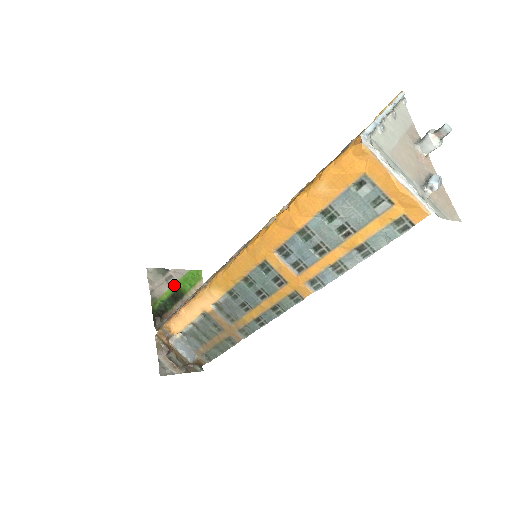
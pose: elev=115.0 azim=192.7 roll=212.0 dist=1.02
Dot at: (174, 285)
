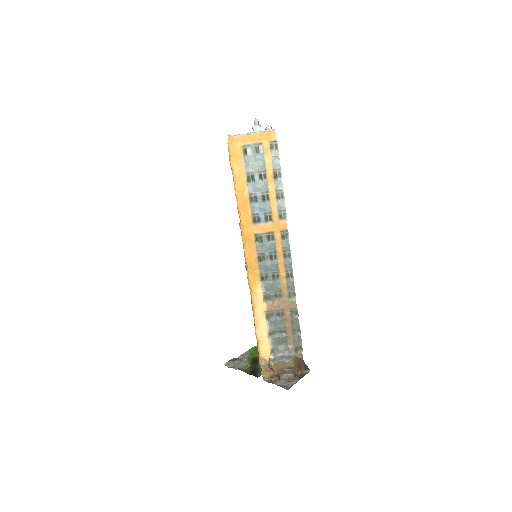
Dot at: (248, 359)
